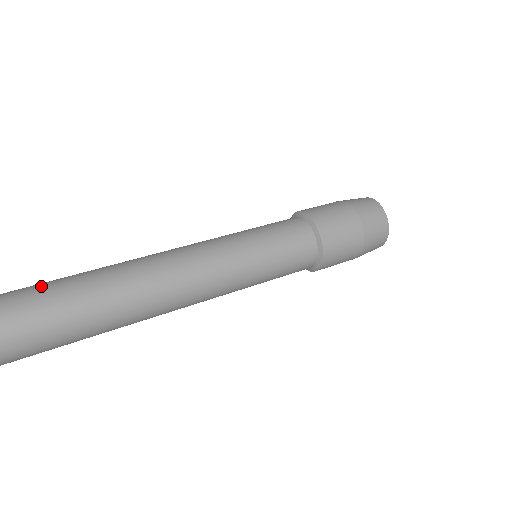
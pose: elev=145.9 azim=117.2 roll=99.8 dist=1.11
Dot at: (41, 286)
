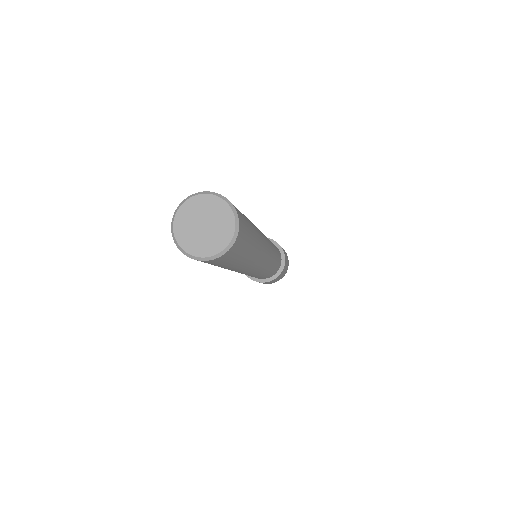
Dot at: occluded
